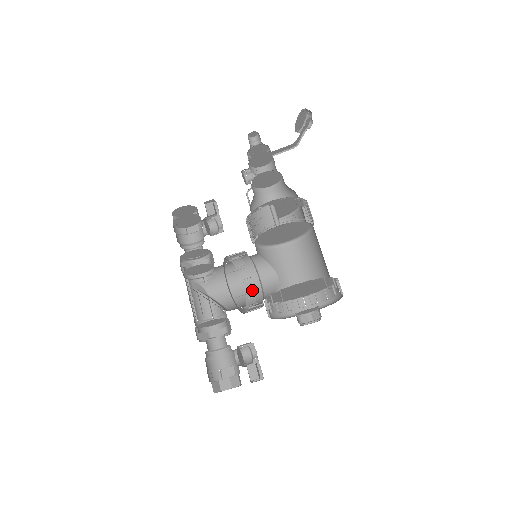
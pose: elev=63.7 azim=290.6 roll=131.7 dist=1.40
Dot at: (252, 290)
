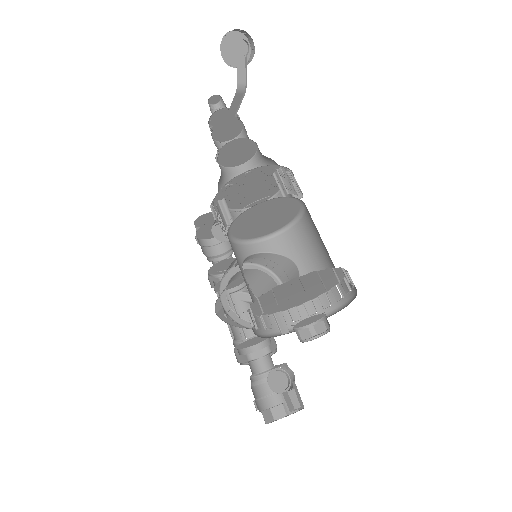
Dot at: occluded
